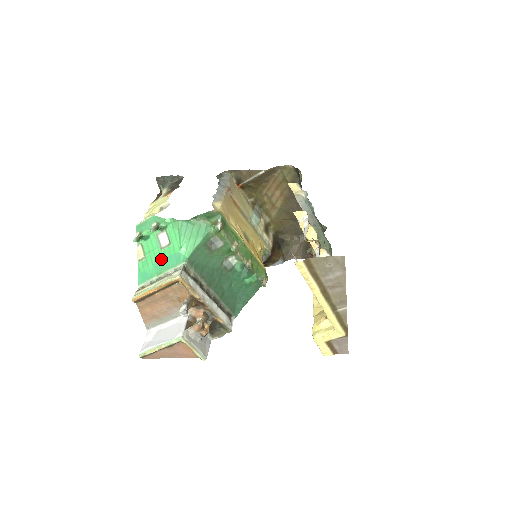
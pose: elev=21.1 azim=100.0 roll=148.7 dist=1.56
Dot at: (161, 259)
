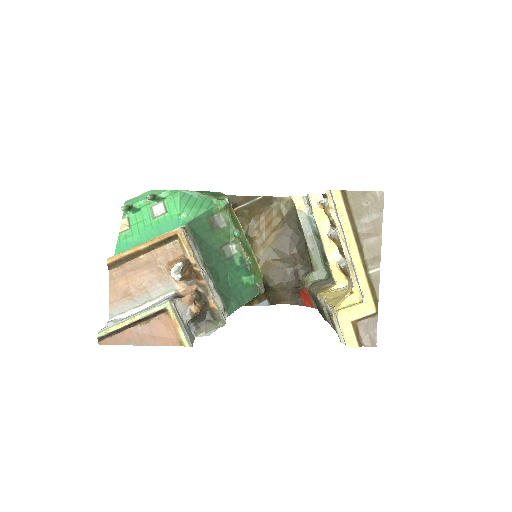
Dot at: (152, 227)
